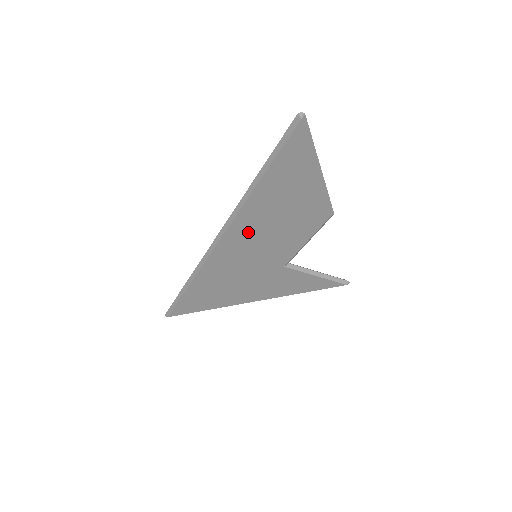
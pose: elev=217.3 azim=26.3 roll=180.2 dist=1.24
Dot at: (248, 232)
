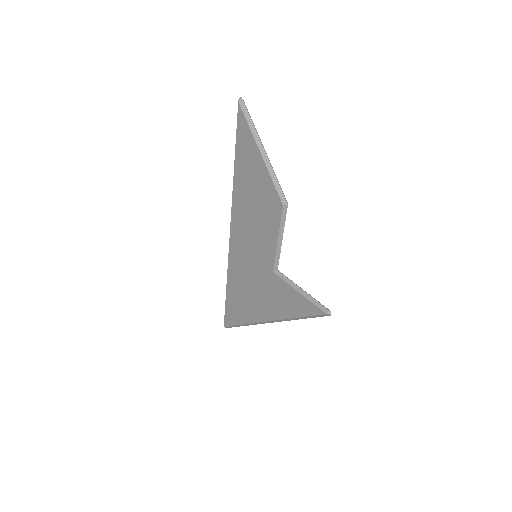
Dot at: (242, 222)
